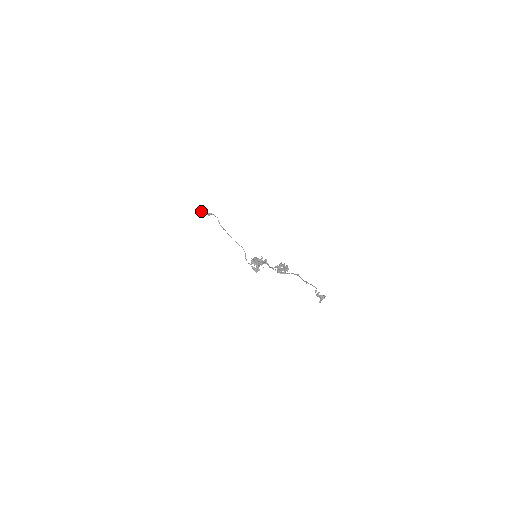
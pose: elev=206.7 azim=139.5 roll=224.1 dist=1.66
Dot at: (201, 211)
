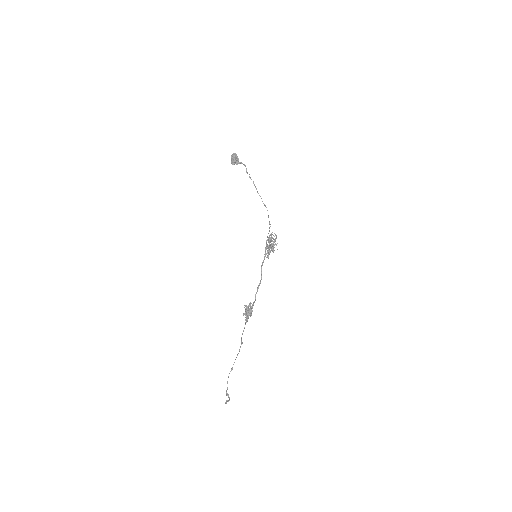
Dot at: (231, 159)
